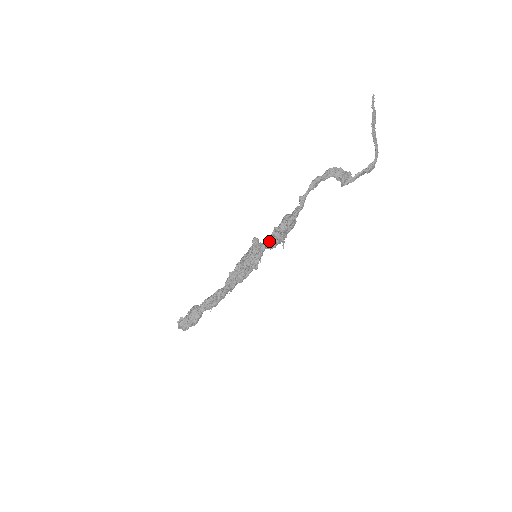
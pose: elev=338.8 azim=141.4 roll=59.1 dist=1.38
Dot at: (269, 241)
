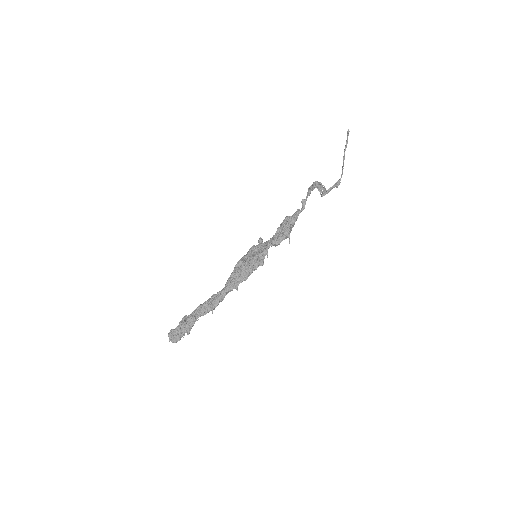
Dot at: (276, 238)
